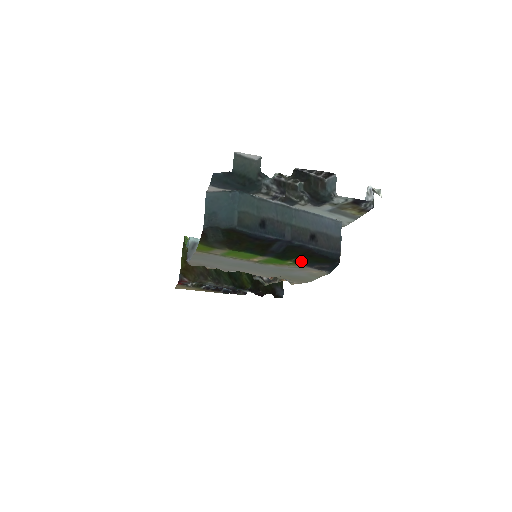
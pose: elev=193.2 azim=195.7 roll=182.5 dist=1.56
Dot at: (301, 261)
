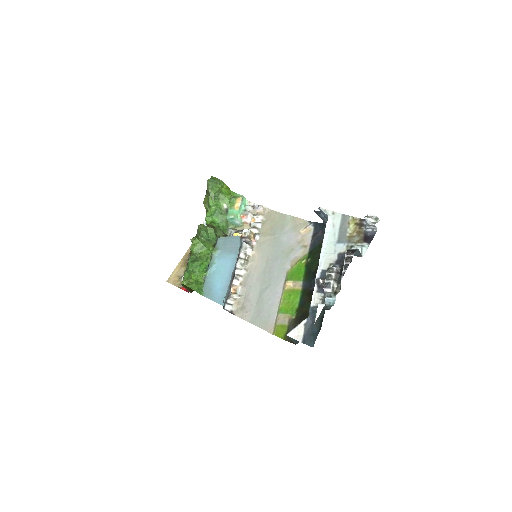
Dot at: (310, 254)
